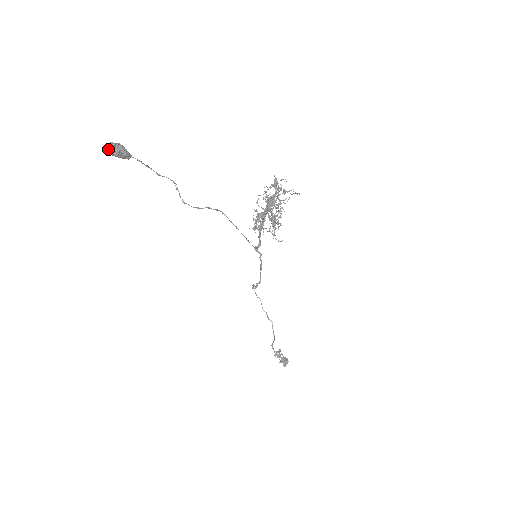
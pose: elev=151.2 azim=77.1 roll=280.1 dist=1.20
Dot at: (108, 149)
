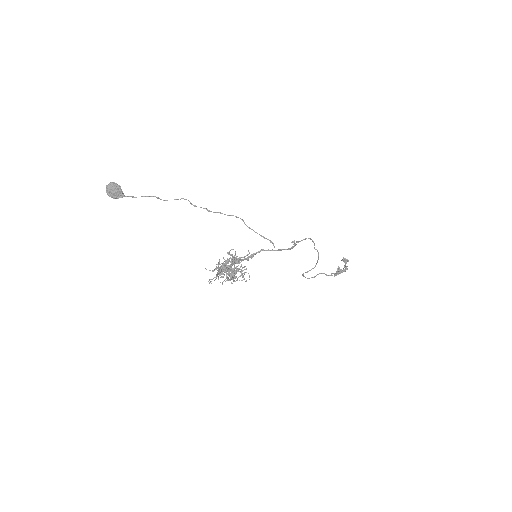
Dot at: (108, 188)
